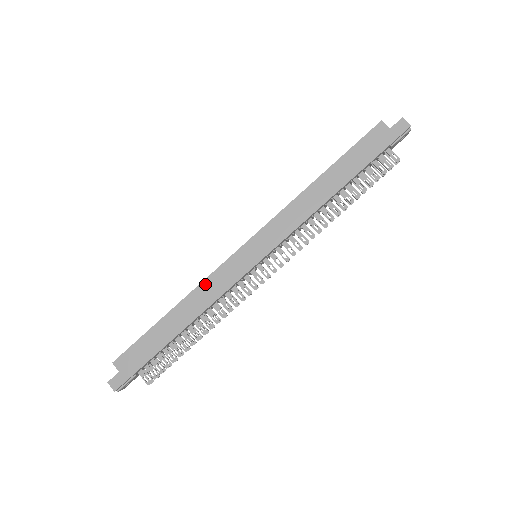
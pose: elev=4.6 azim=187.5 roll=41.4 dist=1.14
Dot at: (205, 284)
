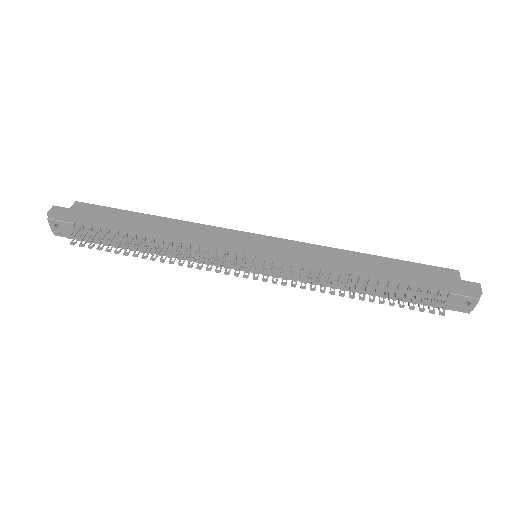
Dot at: (200, 226)
